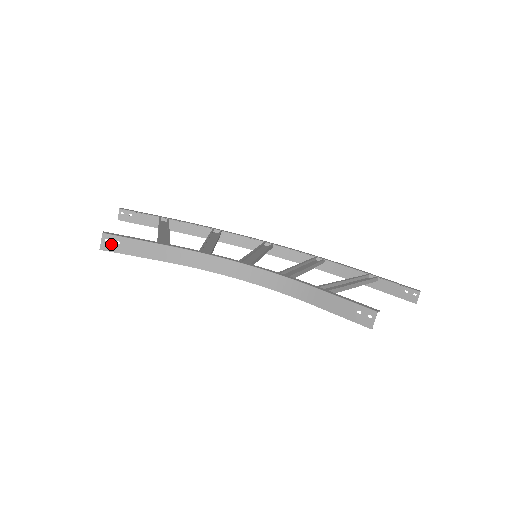
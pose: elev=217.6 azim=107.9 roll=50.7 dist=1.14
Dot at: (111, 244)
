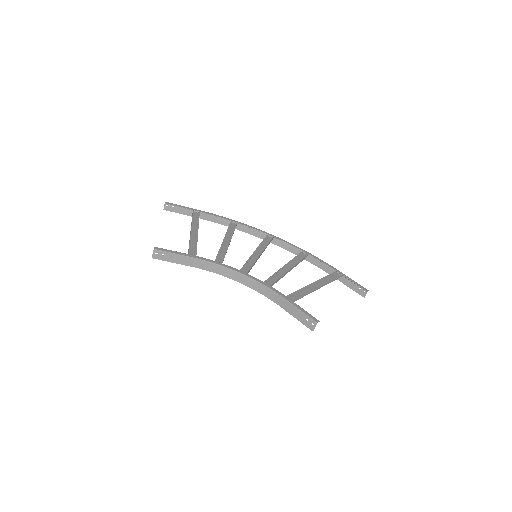
Dot at: (159, 255)
